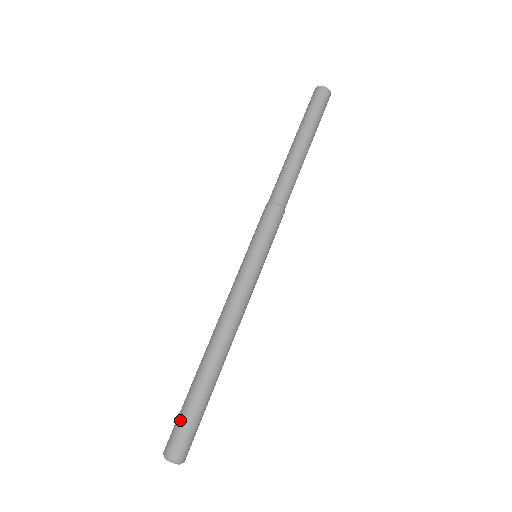
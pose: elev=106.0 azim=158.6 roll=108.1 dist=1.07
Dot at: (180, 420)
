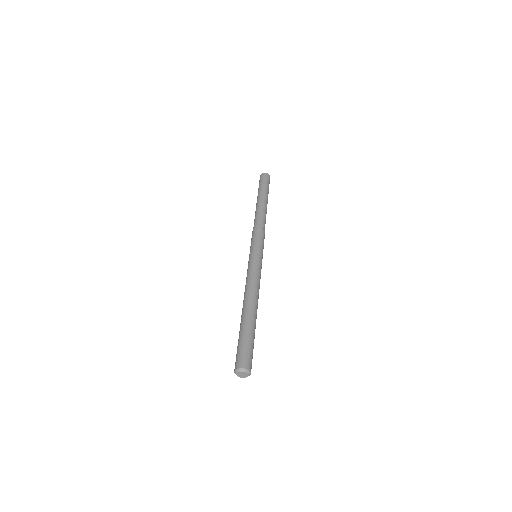
Dot at: (238, 348)
